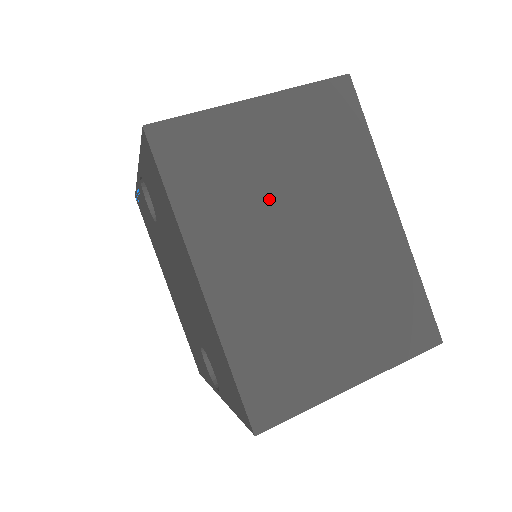
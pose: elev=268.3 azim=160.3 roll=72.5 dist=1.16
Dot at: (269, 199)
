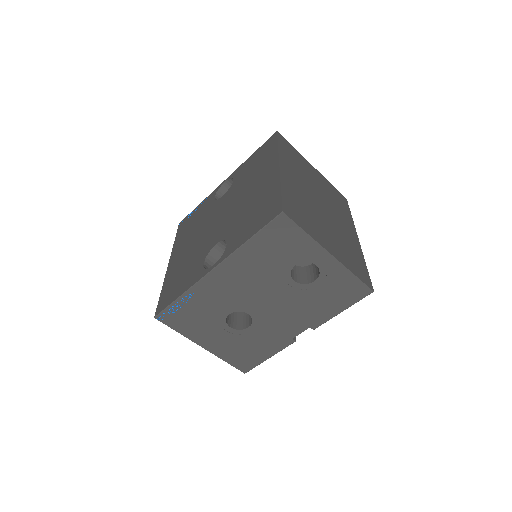
Dot at: (312, 183)
